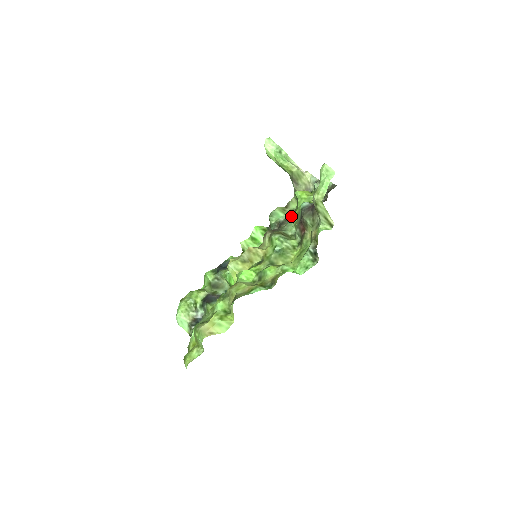
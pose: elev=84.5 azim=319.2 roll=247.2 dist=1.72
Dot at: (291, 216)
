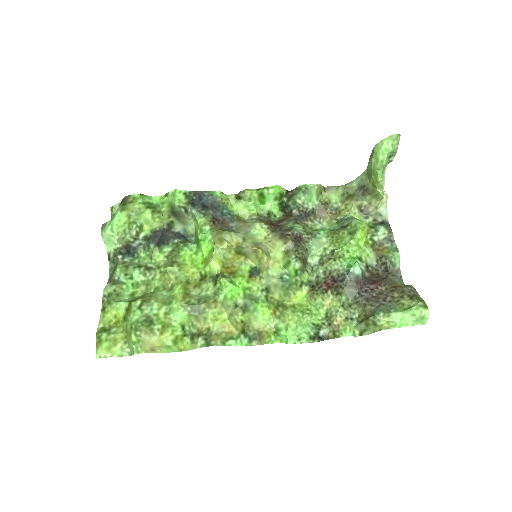
Dot at: (326, 232)
